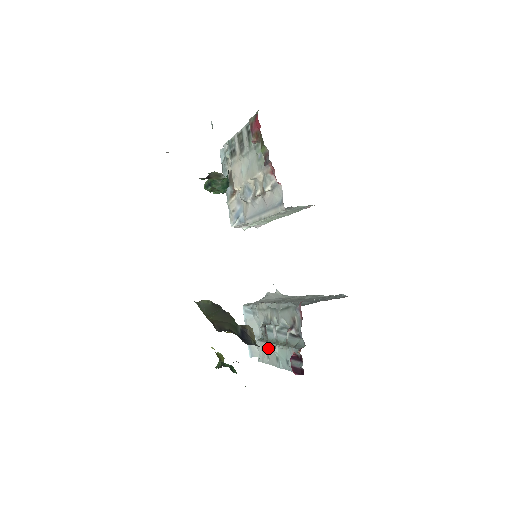
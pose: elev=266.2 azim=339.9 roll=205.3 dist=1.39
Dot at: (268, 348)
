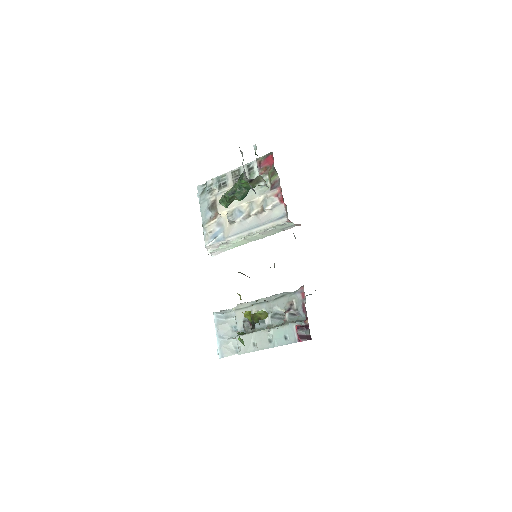
Dot at: (256, 336)
